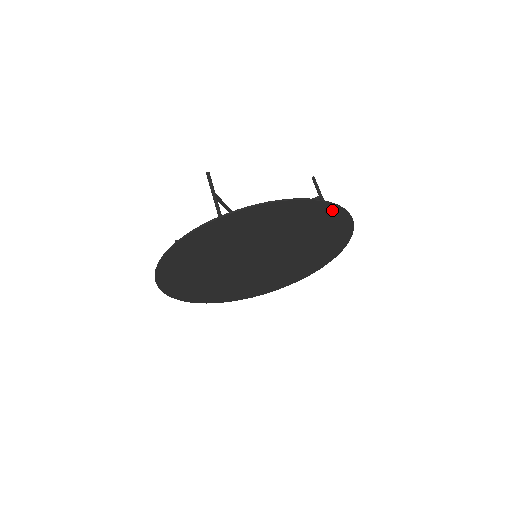
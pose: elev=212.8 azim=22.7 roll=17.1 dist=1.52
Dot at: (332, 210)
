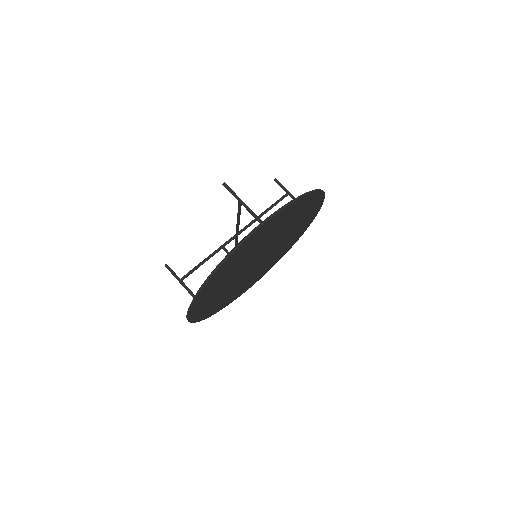
Dot at: (239, 249)
